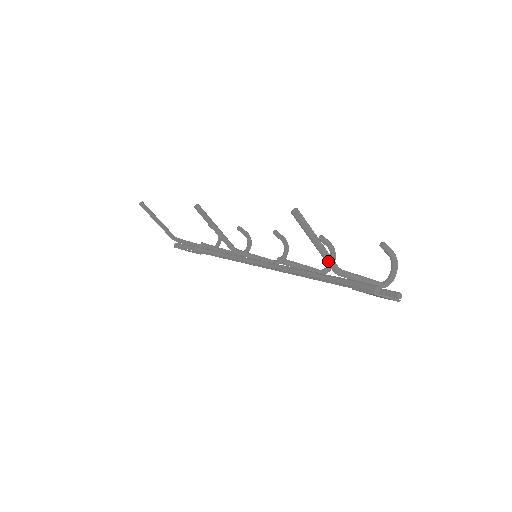
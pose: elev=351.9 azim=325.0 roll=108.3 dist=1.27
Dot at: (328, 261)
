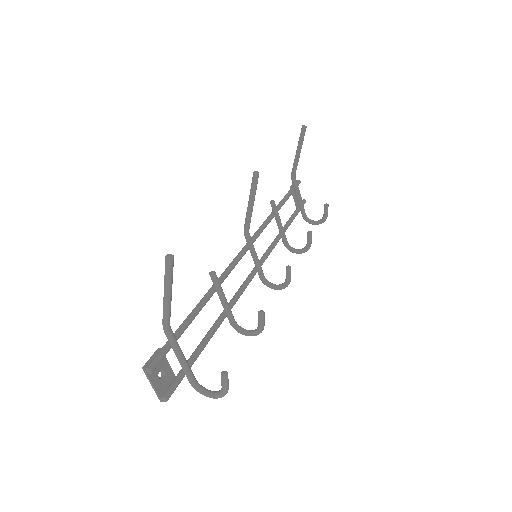
Dot at: (163, 312)
